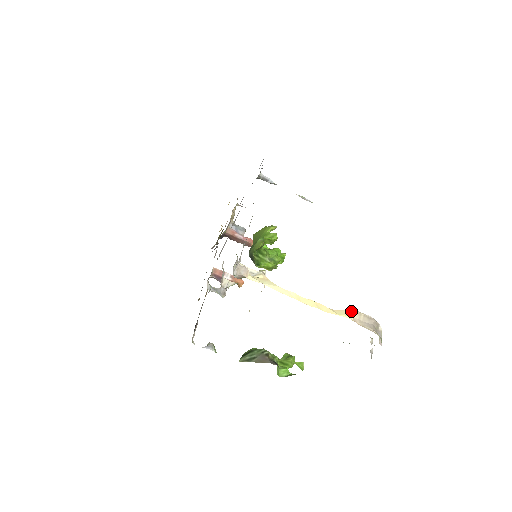
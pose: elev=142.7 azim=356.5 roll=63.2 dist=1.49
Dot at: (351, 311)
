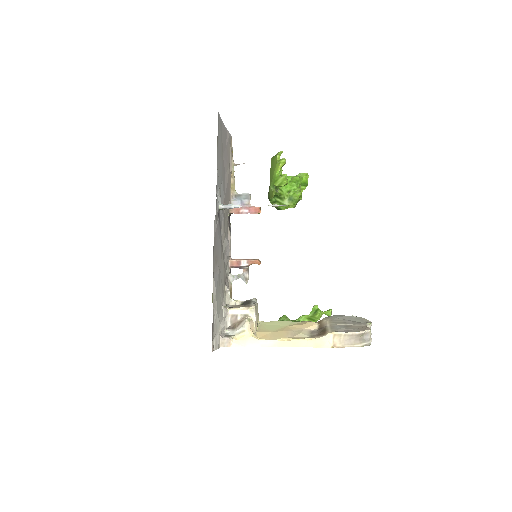
Dot at: (330, 336)
